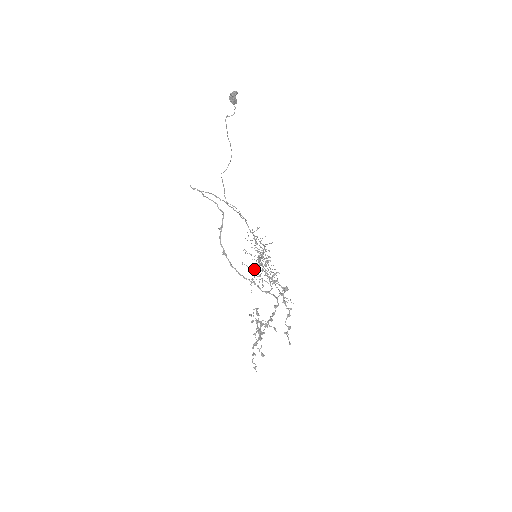
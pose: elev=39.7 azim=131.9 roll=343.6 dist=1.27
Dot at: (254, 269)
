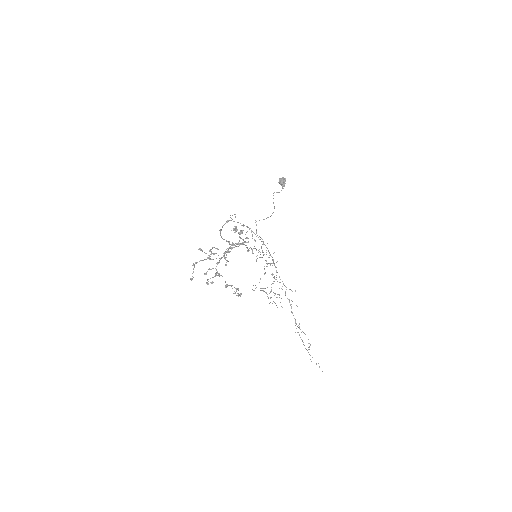
Dot at: occluded
